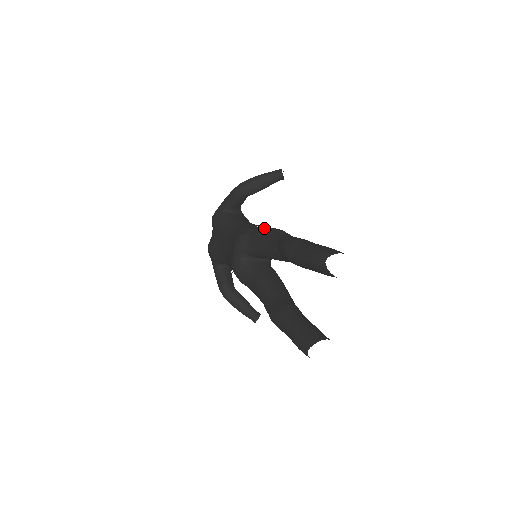
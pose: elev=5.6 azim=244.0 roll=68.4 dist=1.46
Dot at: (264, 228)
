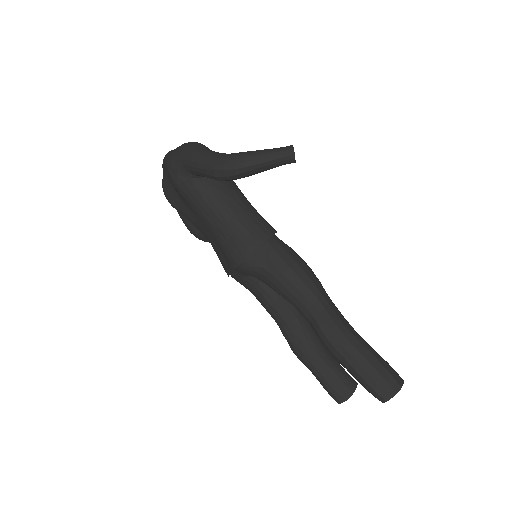
Dot at: (279, 265)
